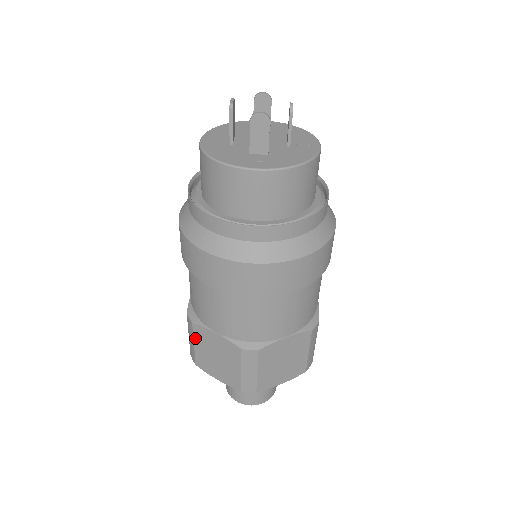
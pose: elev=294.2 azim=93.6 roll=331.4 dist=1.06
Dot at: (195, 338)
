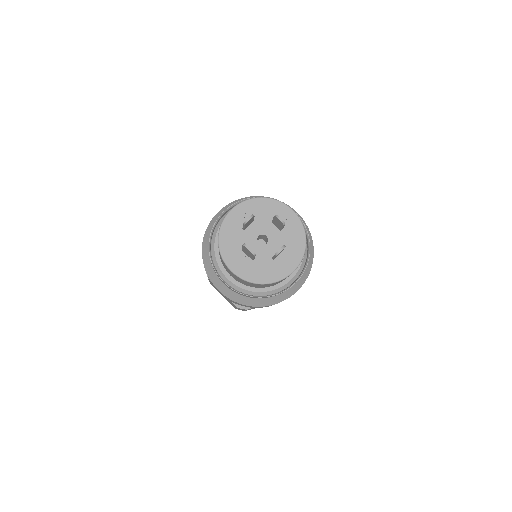
Dot at: occluded
